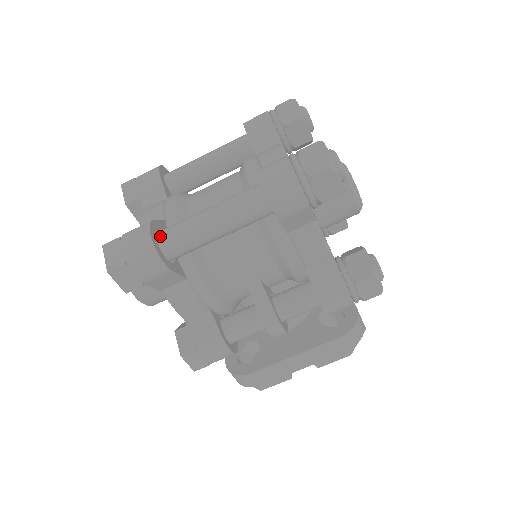
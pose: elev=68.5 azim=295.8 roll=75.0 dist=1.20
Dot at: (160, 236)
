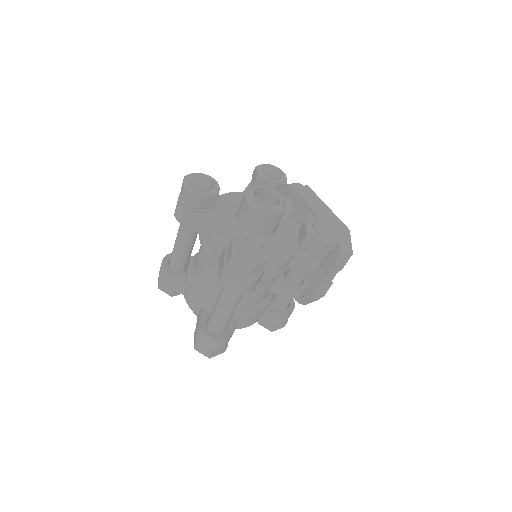
Dot at: (211, 329)
